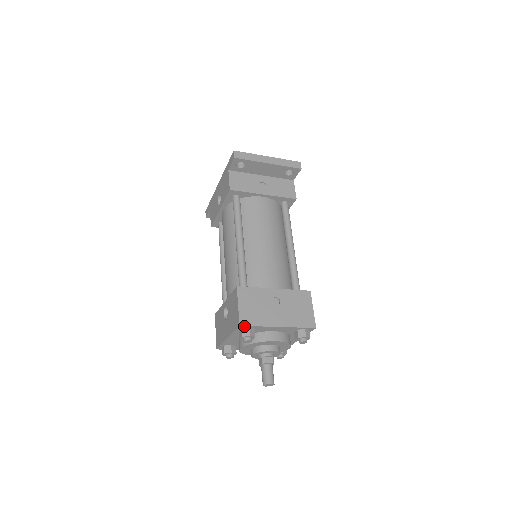
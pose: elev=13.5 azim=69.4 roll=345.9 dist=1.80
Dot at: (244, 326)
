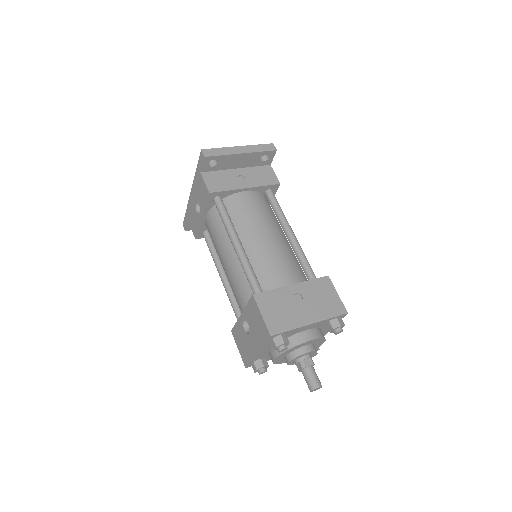
Dot at: (275, 335)
